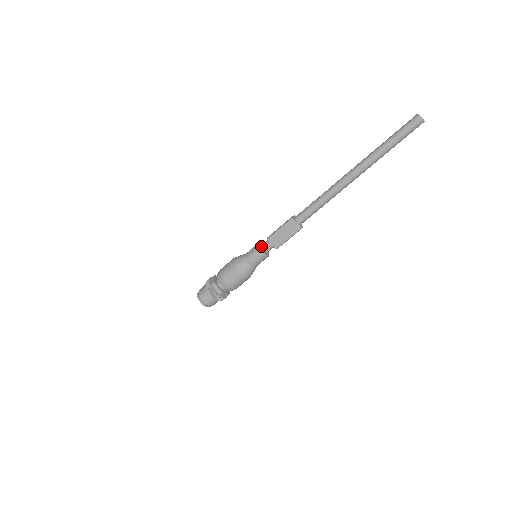
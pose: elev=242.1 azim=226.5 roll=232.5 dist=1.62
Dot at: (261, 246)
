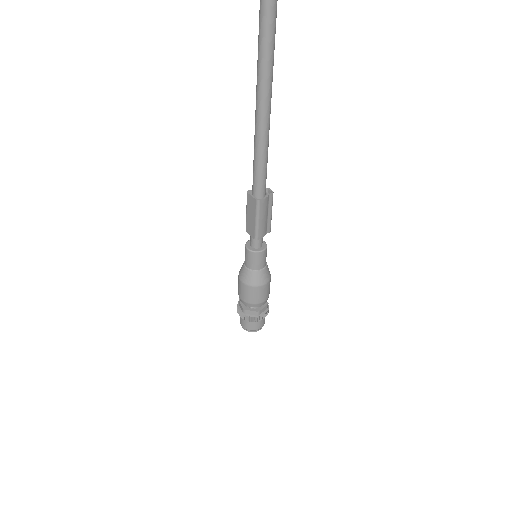
Dot at: occluded
